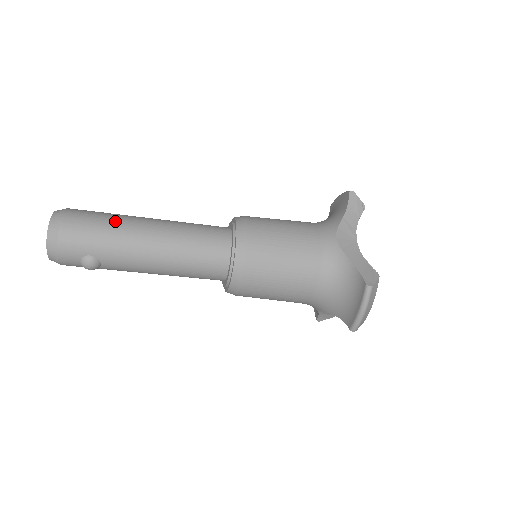
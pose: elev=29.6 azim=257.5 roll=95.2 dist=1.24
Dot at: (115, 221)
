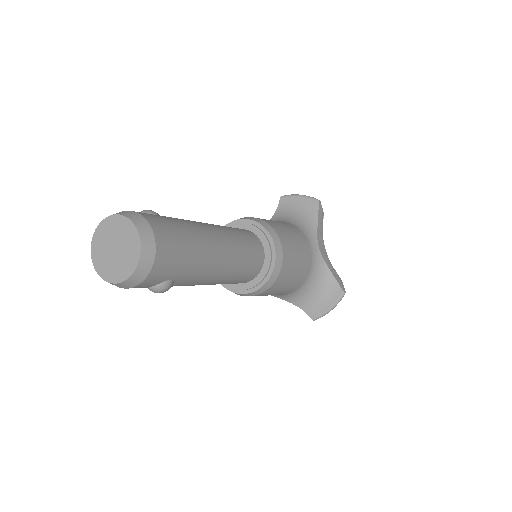
Dot at: (195, 236)
